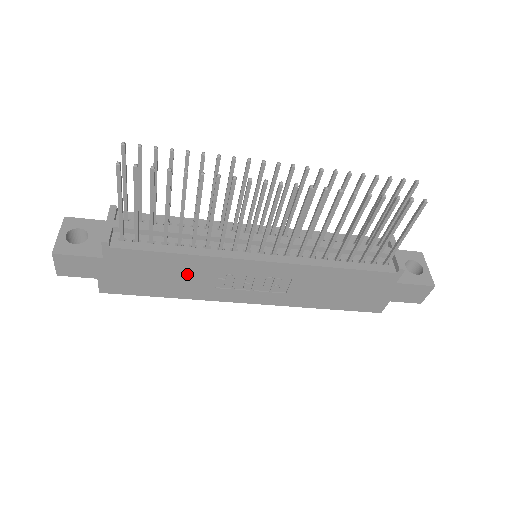
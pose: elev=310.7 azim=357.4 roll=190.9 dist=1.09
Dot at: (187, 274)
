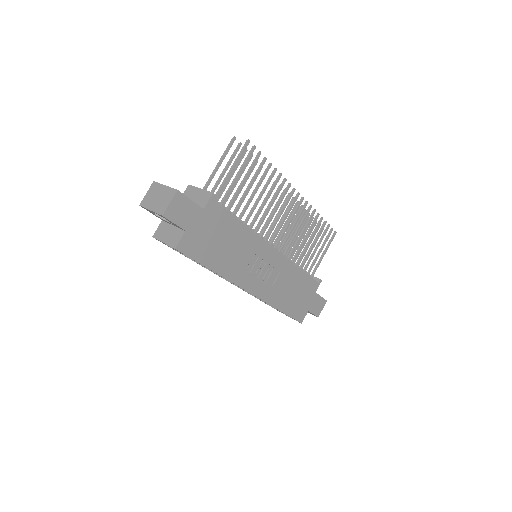
Dot at: (237, 247)
